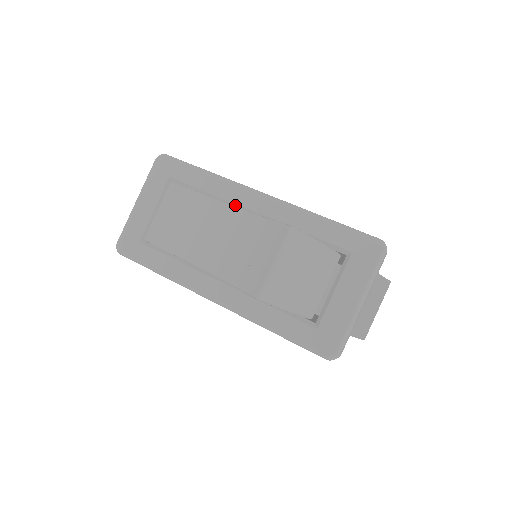
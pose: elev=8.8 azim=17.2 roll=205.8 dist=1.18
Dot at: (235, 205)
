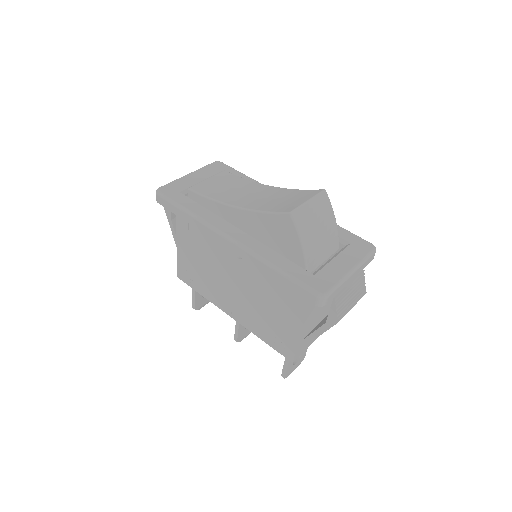
Dot at: occluded
